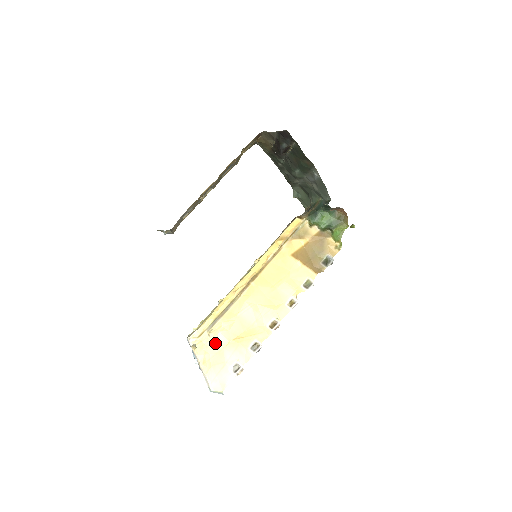
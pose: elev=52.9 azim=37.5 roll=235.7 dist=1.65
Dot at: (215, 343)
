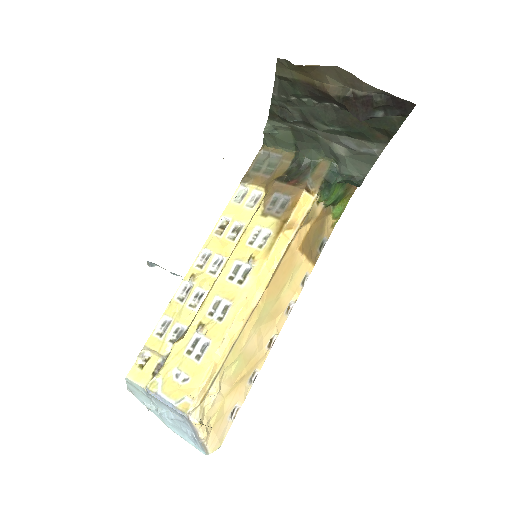
Dot at: (217, 399)
